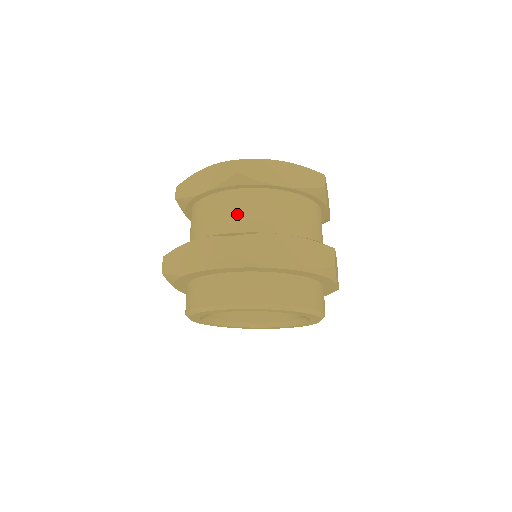
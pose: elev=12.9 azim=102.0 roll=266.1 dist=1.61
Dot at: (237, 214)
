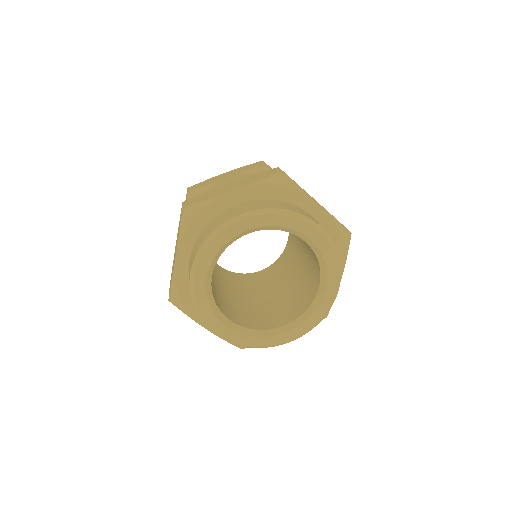
Dot at: occluded
